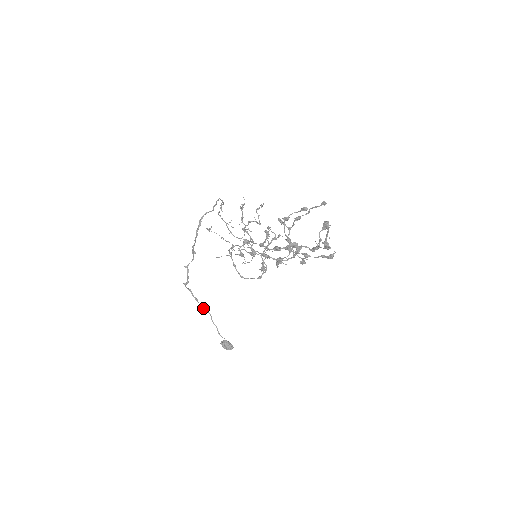
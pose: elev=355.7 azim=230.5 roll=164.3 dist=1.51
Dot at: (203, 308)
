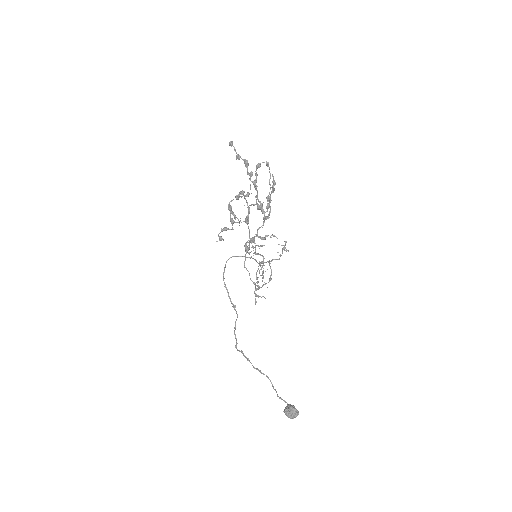
Dot at: (259, 371)
